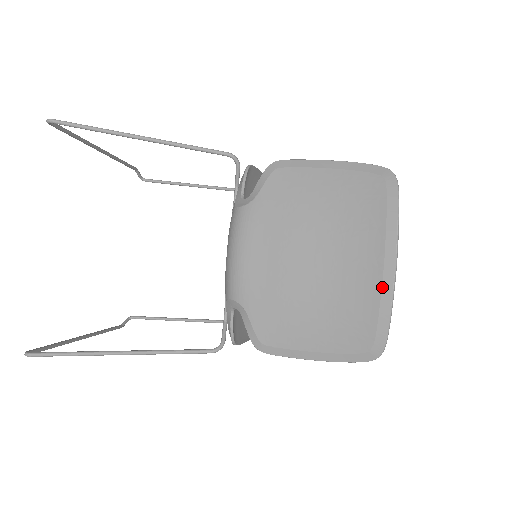
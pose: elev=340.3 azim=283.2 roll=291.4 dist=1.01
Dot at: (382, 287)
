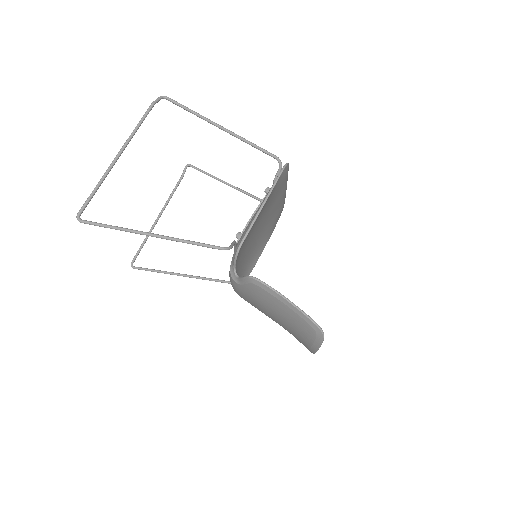
Dot at: occluded
